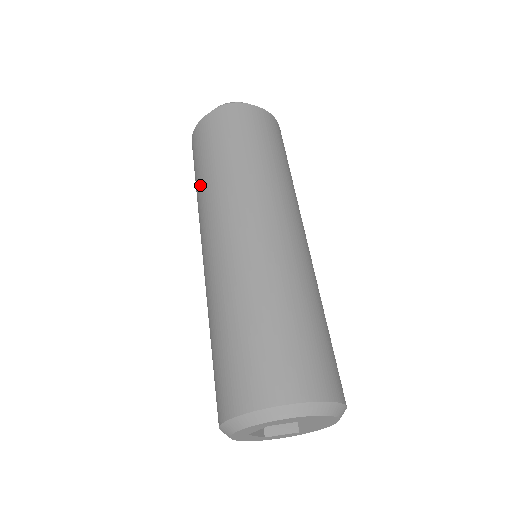
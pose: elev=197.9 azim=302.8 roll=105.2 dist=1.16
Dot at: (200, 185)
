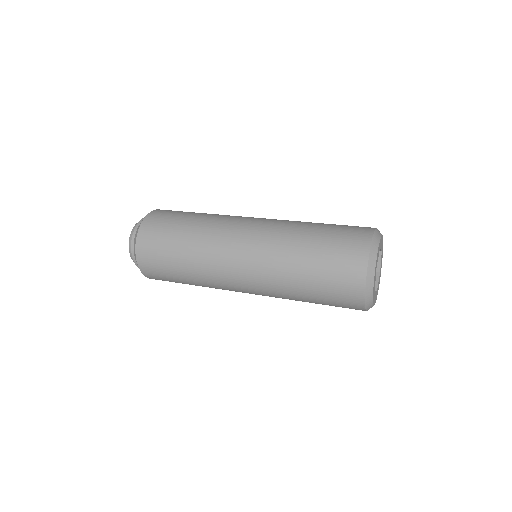
Dot at: (192, 229)
